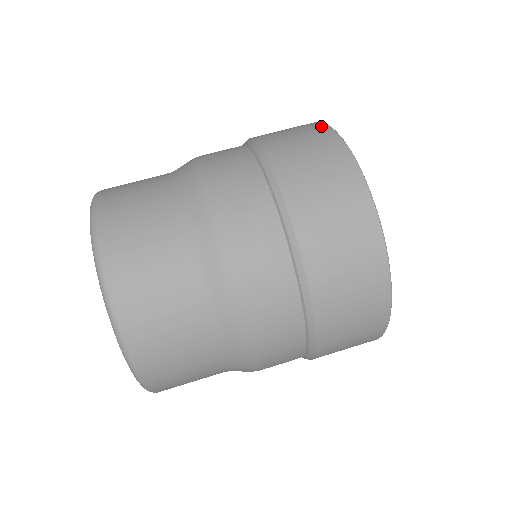
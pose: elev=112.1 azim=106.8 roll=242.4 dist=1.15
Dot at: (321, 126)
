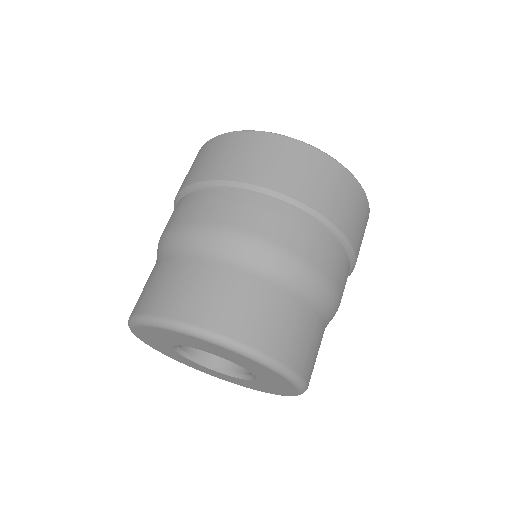
Dot at: occluded
